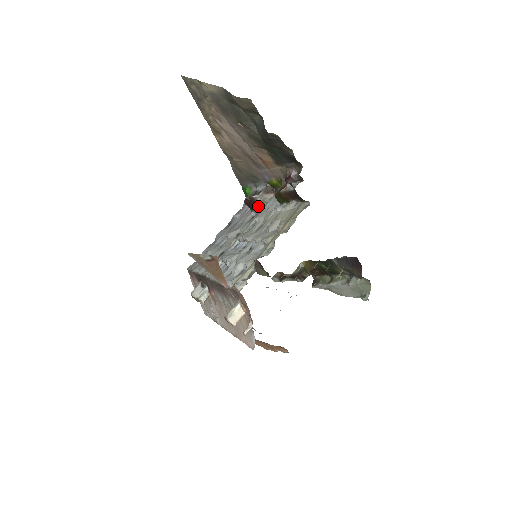
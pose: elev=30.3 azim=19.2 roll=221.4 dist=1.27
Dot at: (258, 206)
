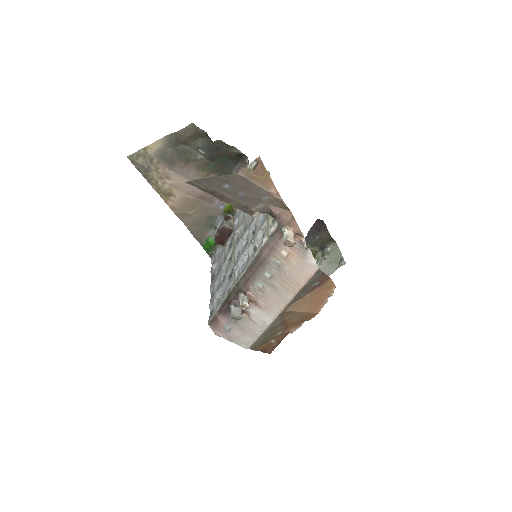
Dot at: (229, 230)
